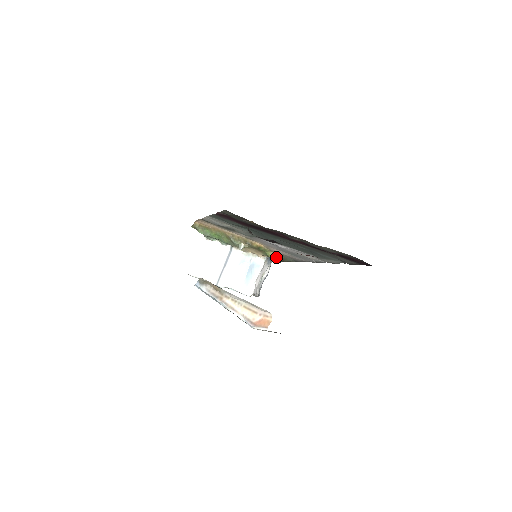
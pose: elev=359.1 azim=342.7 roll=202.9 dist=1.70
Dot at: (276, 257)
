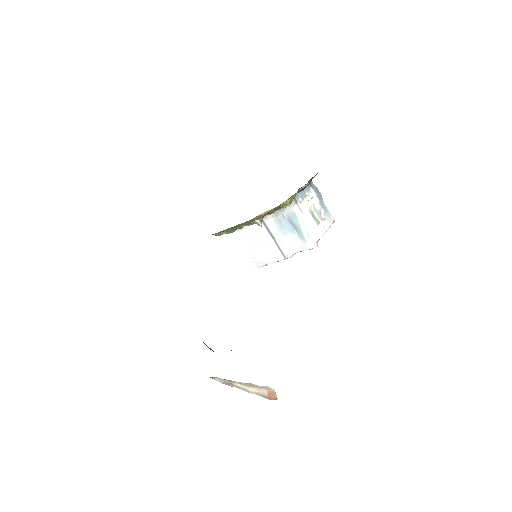
Dot at: occluded
